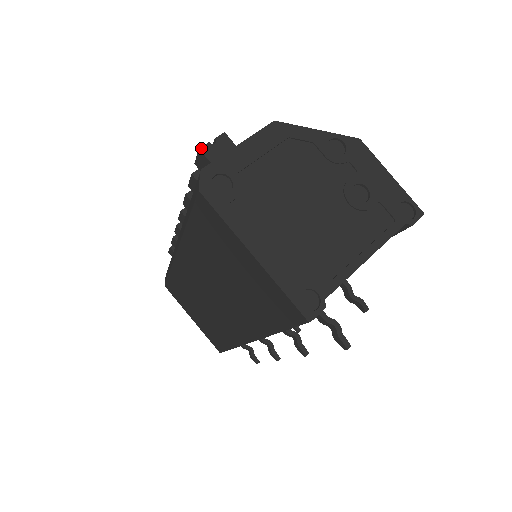
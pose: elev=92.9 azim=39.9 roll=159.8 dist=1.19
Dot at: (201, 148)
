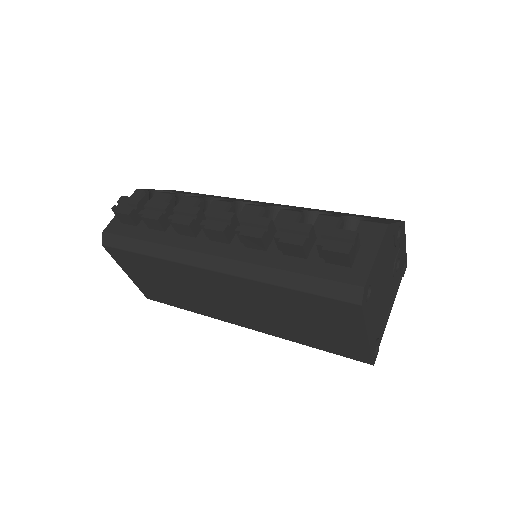
Dot at: (349, 253)
